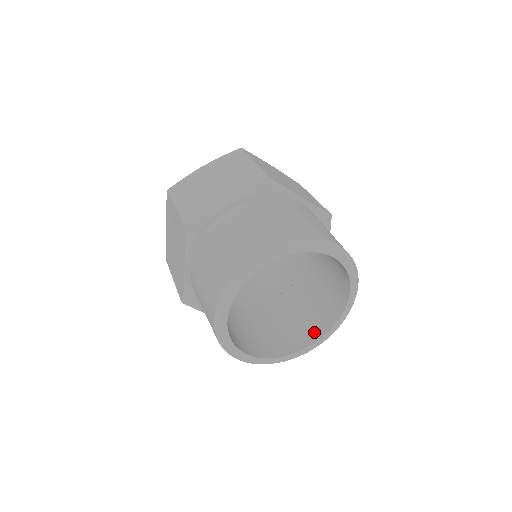
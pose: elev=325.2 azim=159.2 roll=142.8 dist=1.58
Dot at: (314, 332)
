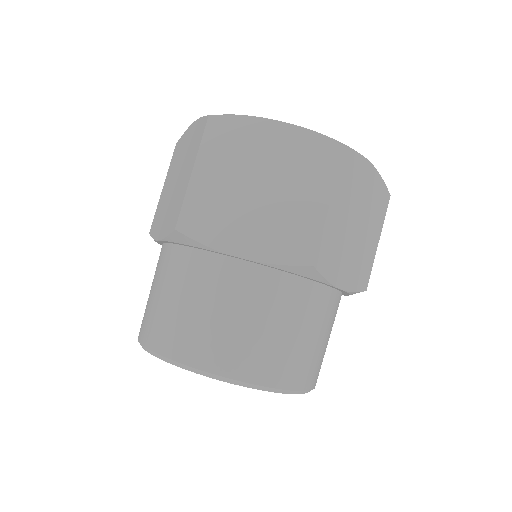
Dot at: occluded
